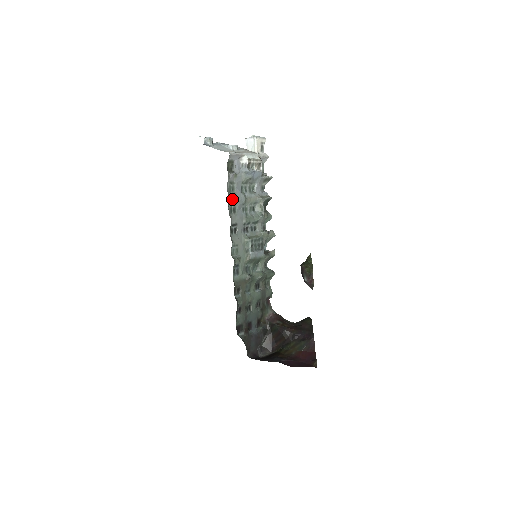
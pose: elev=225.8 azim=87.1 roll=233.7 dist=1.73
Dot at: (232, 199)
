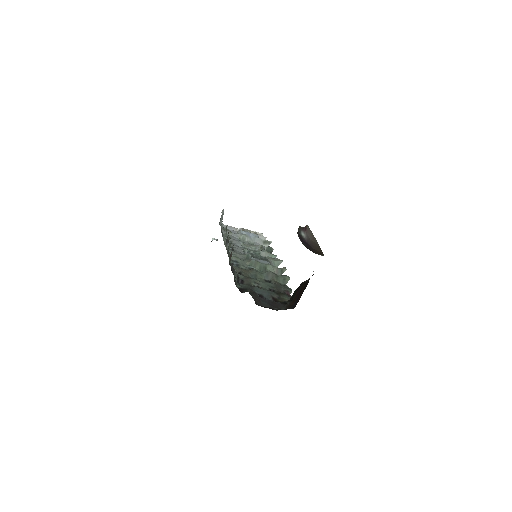
Dot at: occluded
